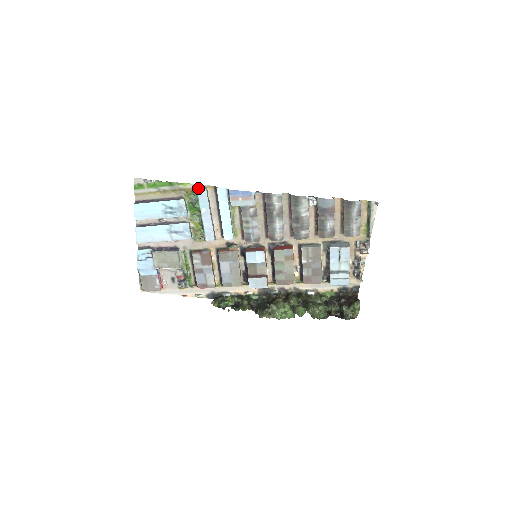
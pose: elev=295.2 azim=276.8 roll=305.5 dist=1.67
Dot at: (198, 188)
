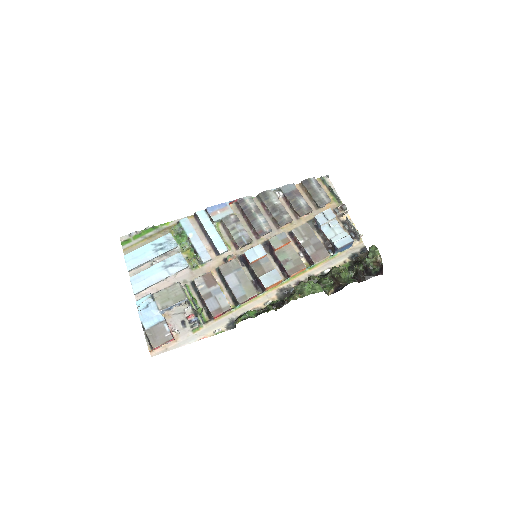
Dot at: (180, 221)
